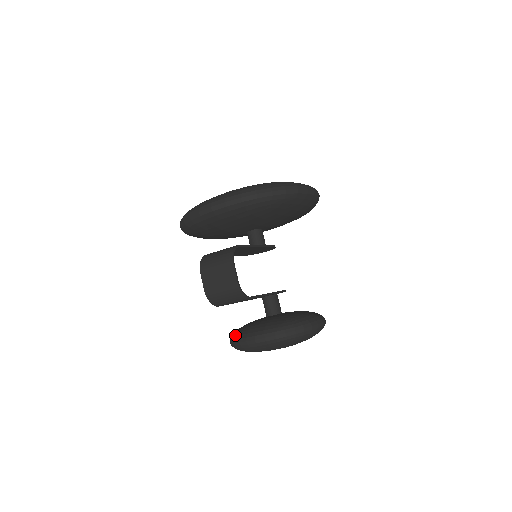
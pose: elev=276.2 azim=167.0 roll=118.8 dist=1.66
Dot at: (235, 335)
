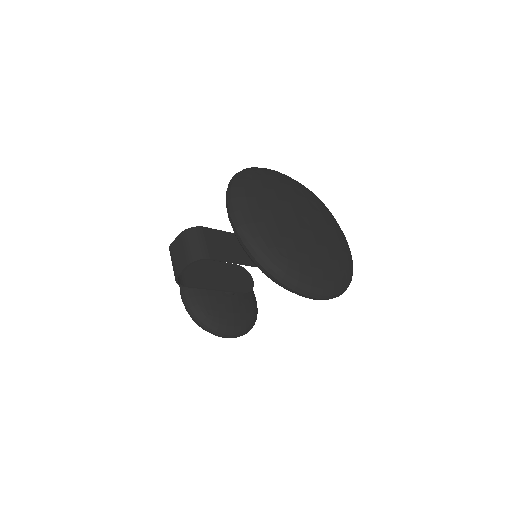
Dot at: occluded
